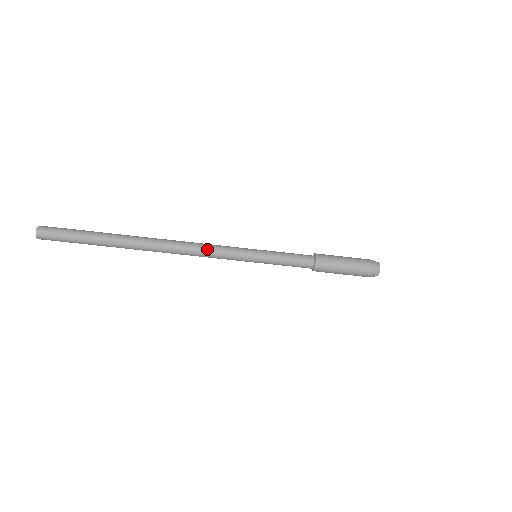
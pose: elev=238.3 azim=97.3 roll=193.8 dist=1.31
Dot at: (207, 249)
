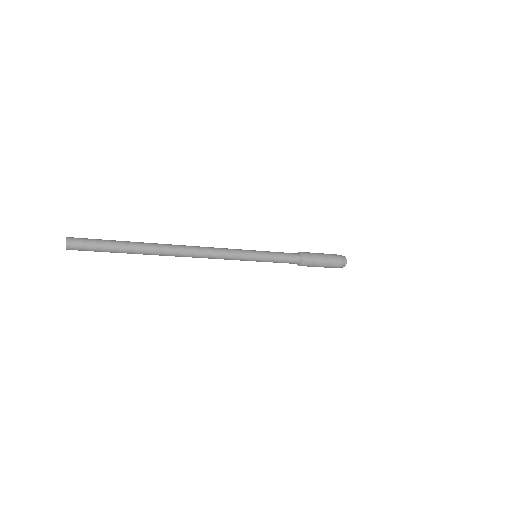
Dot at: (218, 258)
